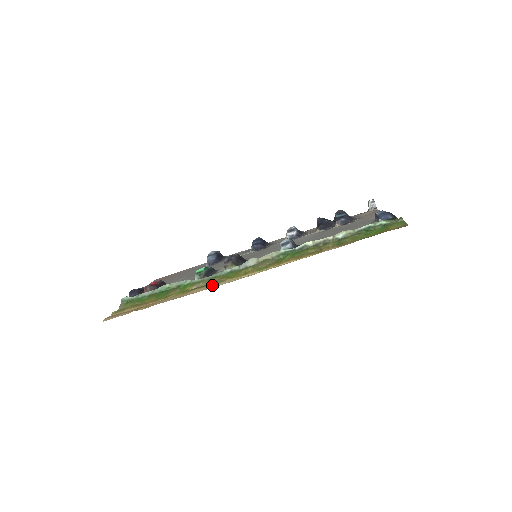
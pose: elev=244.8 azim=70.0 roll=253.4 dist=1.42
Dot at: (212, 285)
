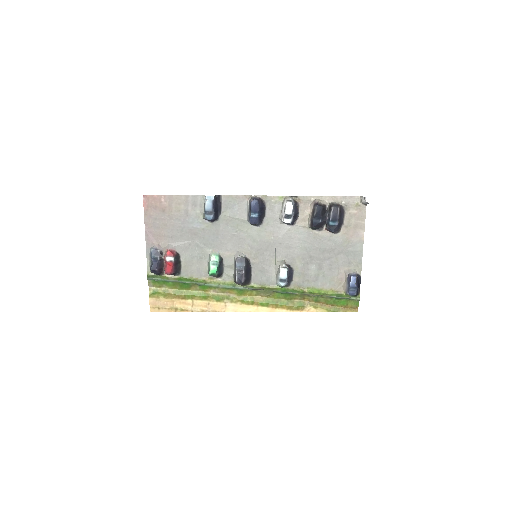
Dot at: (229, 305)
